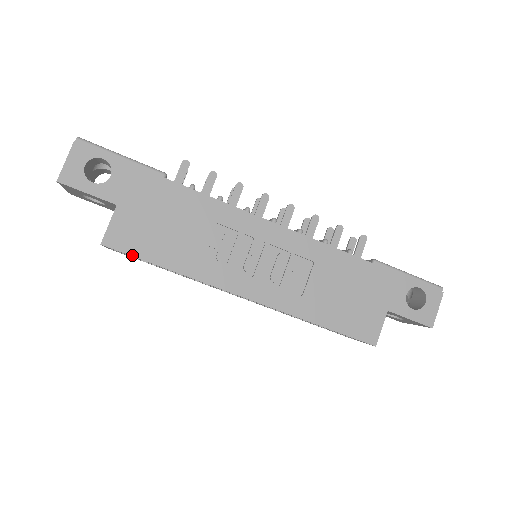
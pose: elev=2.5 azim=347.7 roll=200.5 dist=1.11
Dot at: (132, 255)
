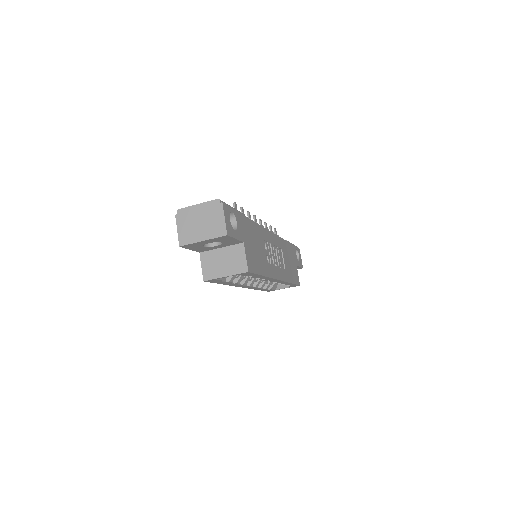
Dot at: (256, 273)
